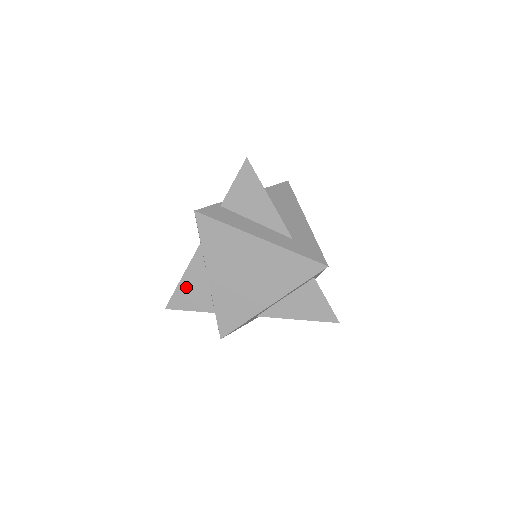
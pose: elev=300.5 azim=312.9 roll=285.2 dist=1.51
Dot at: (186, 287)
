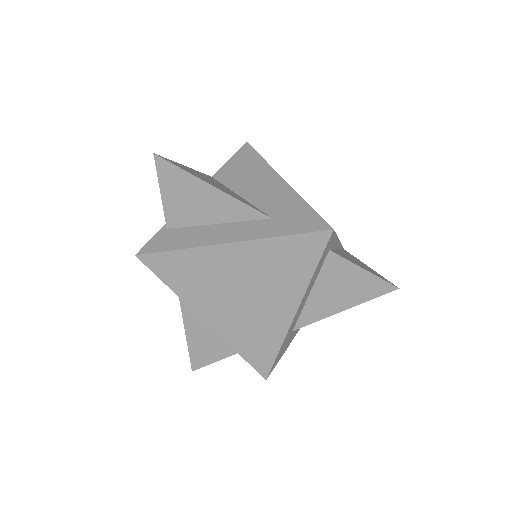
Dot at: (196, 338)
